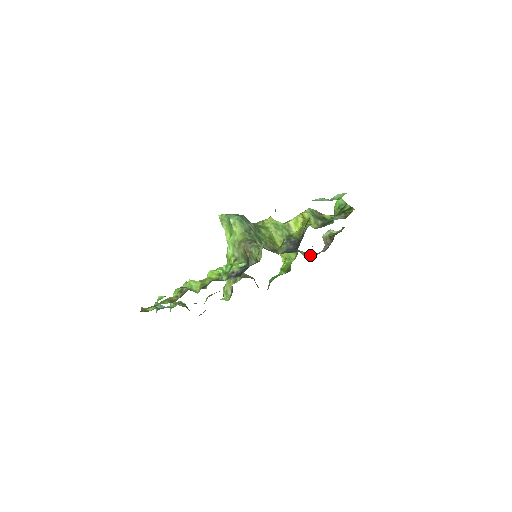
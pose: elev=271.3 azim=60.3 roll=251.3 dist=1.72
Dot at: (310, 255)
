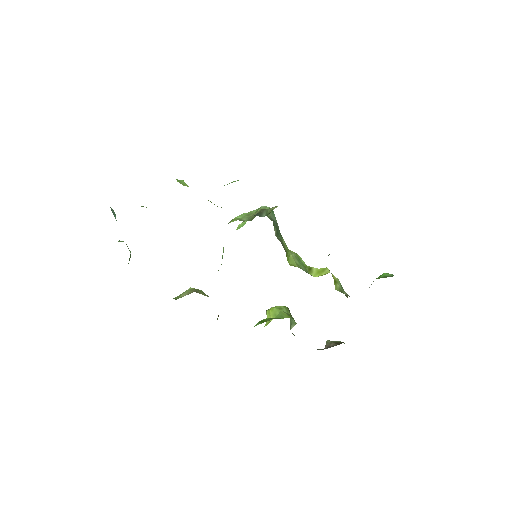
Dot at: occluded
